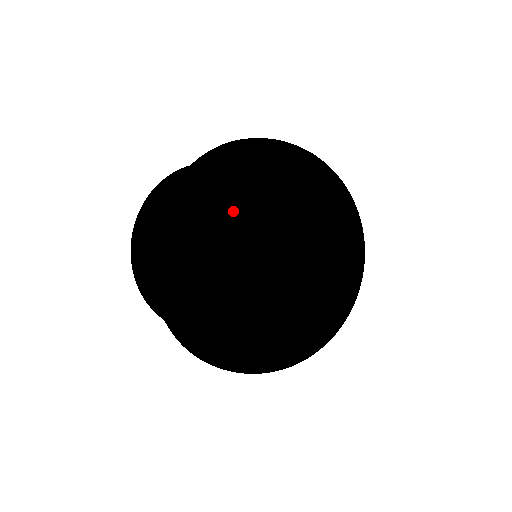
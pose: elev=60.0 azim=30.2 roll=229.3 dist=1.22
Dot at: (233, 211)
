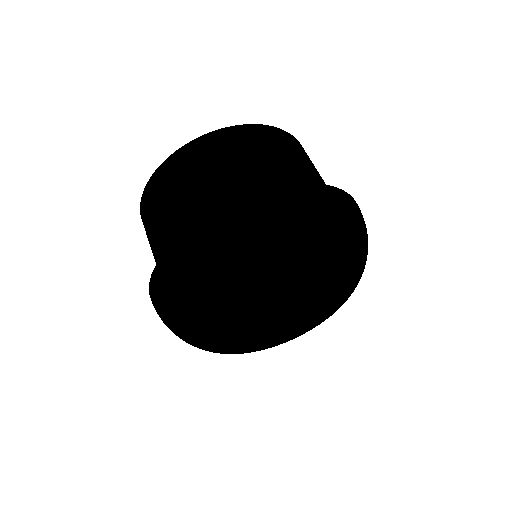
Dot at: (211, 317)
